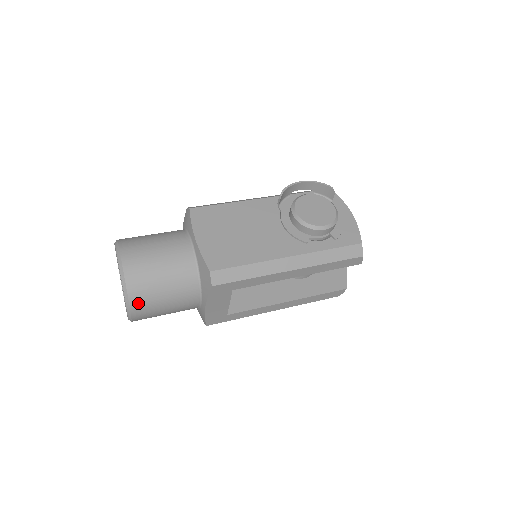
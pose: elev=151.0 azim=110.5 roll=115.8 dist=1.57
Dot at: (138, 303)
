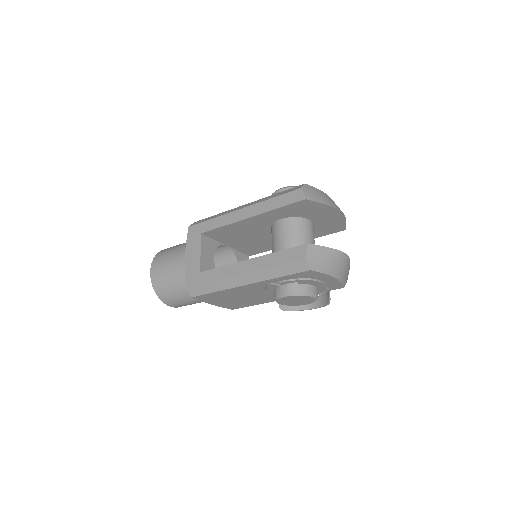
Dot at: (157, 258)
